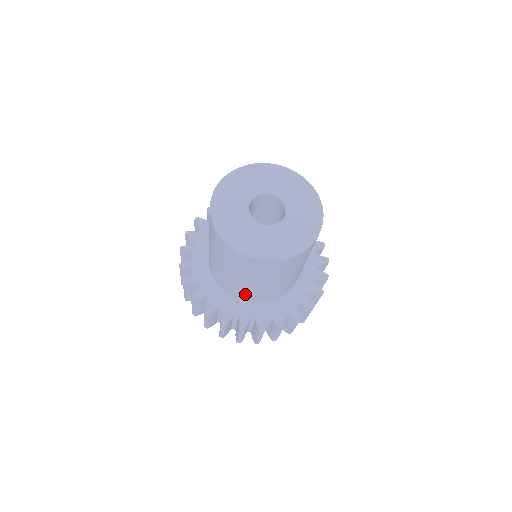
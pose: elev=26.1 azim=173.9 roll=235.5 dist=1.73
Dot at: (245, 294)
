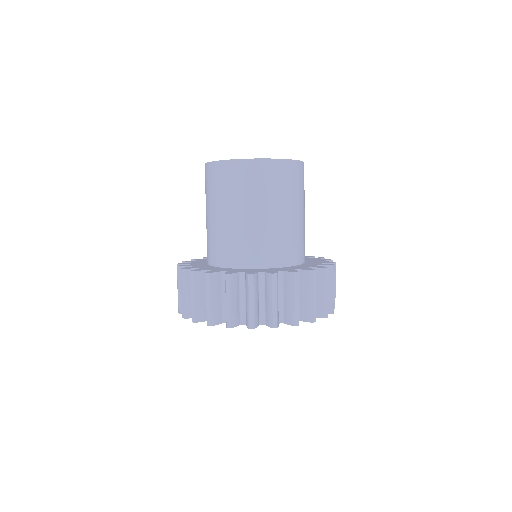
Dot at: (224, 249)
